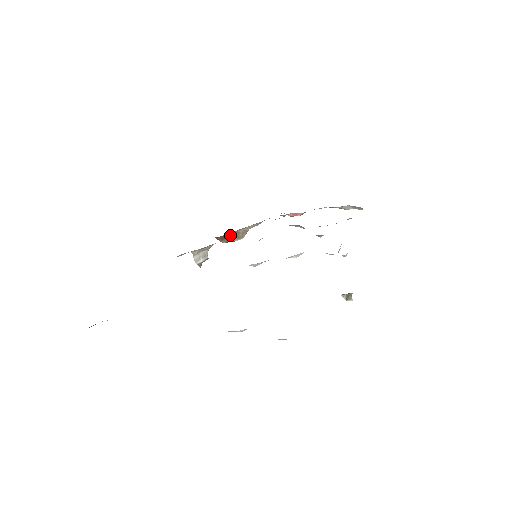
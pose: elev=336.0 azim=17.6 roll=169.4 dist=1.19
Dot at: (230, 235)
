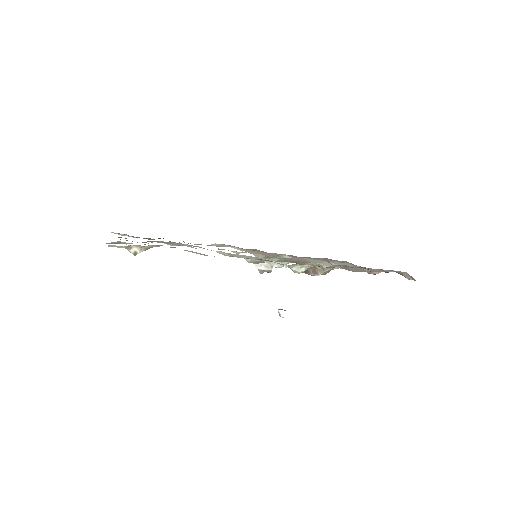
Dot at: occluded
